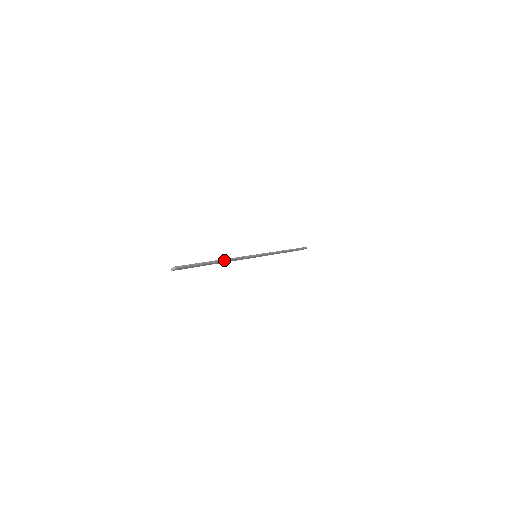
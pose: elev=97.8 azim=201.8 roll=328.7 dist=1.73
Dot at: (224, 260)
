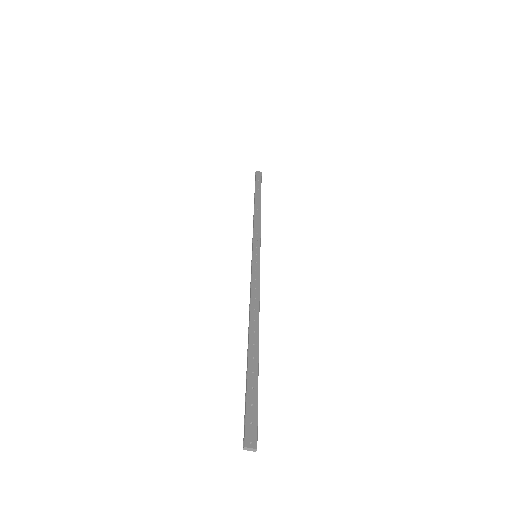
Dot at: (258, 325)
